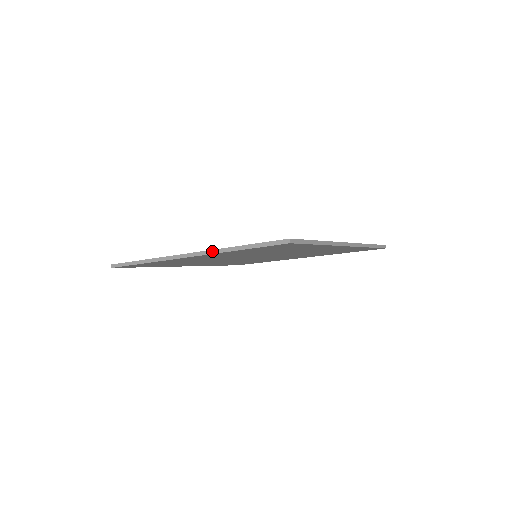
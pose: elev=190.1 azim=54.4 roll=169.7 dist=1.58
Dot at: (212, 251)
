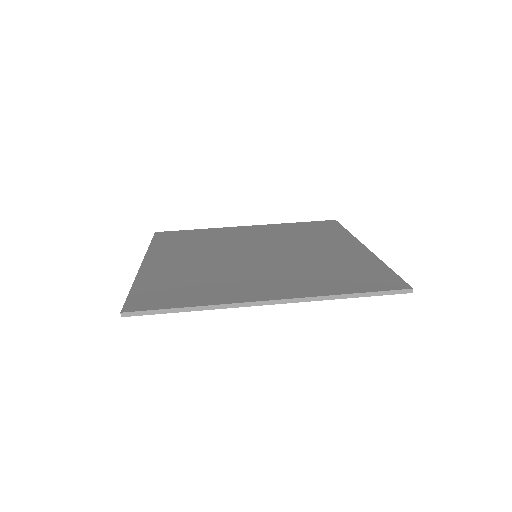
Dot at: (312, 298)
